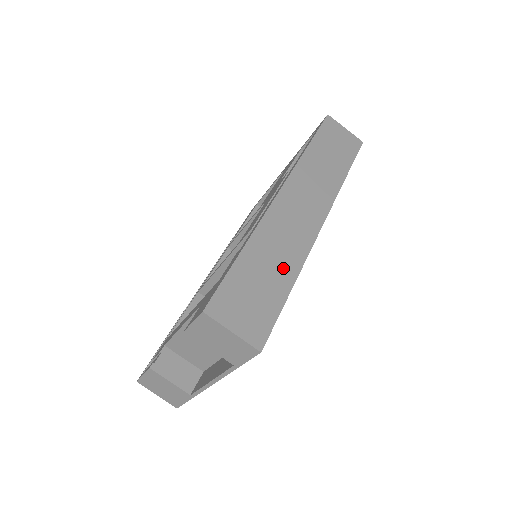
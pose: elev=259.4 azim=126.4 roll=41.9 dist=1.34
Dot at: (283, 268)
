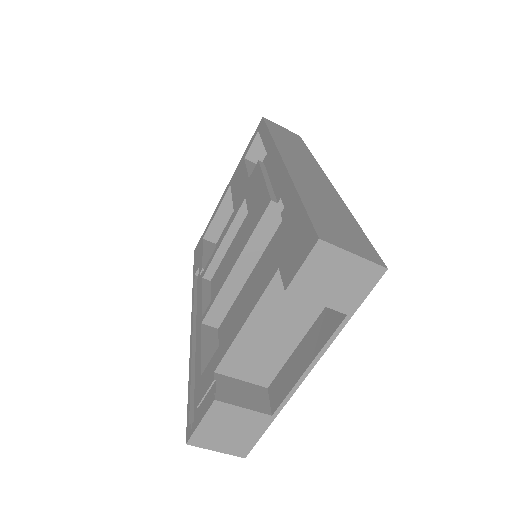
Dot at: (338, 209)
